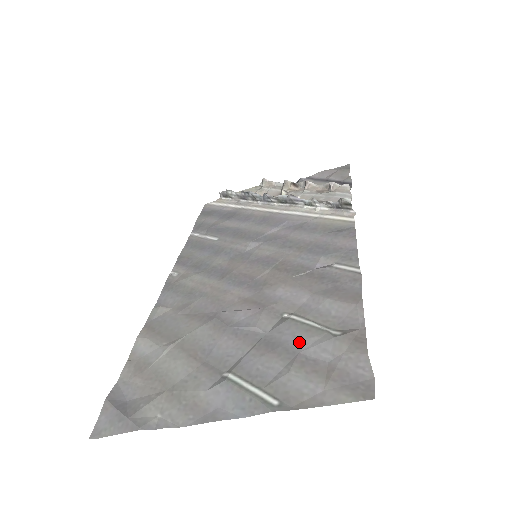
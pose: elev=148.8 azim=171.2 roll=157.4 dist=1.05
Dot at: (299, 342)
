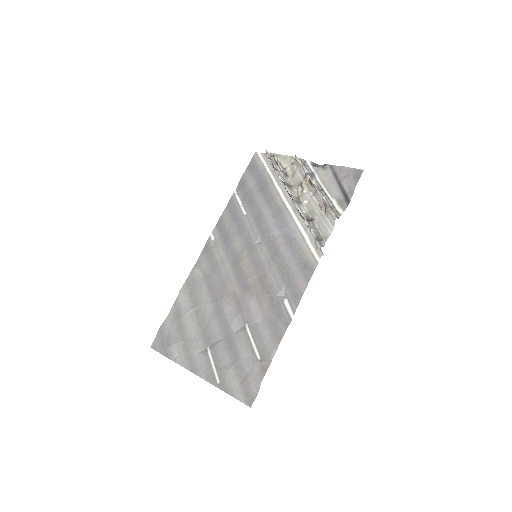
Dot at: (241, 352)
